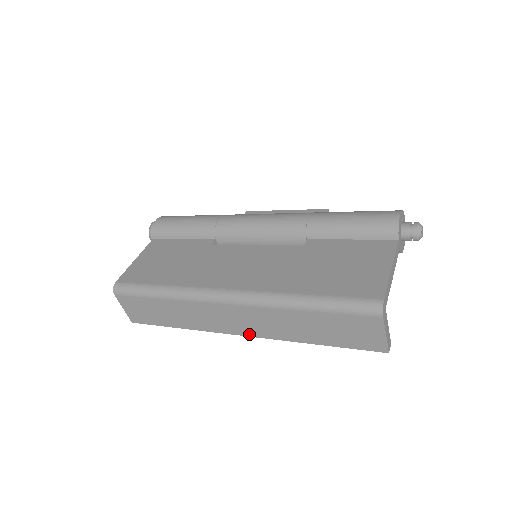
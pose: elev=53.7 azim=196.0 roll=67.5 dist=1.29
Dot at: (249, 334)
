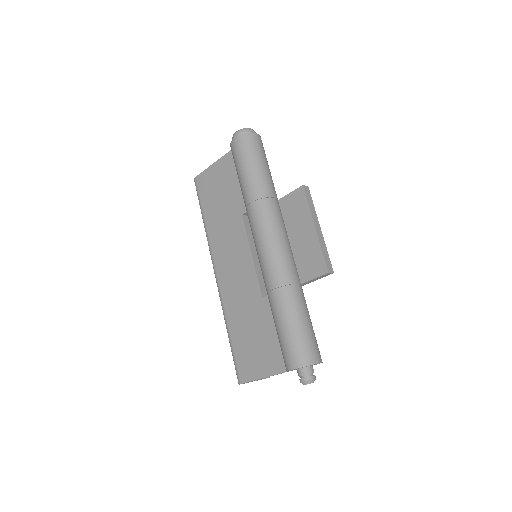
Dot at: occluded
